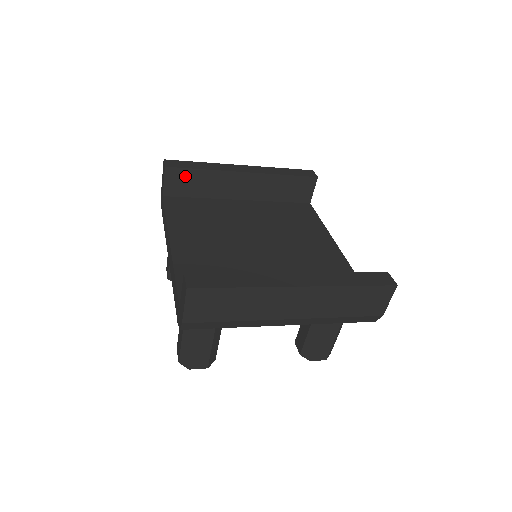
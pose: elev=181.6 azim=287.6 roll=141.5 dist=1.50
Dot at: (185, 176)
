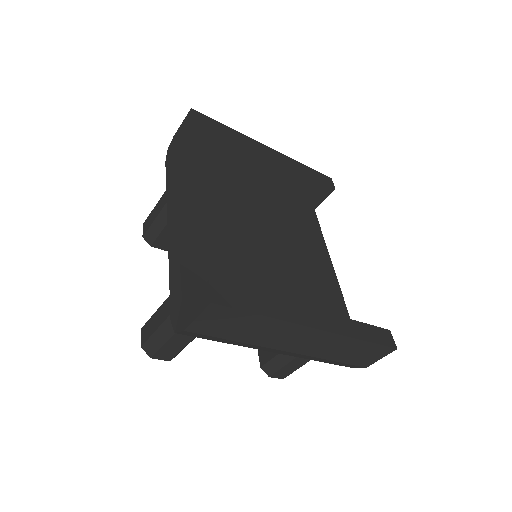
Dot at: (208, 137)
